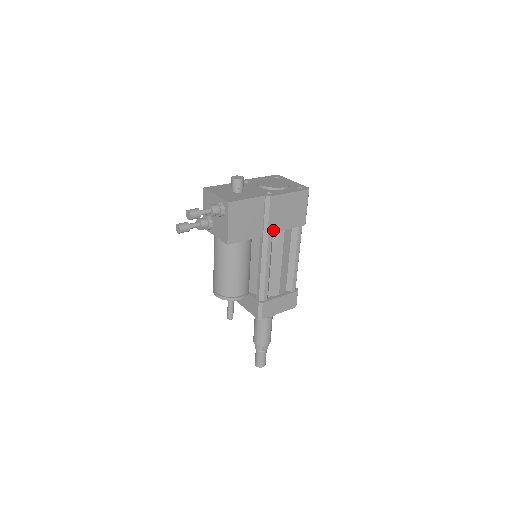
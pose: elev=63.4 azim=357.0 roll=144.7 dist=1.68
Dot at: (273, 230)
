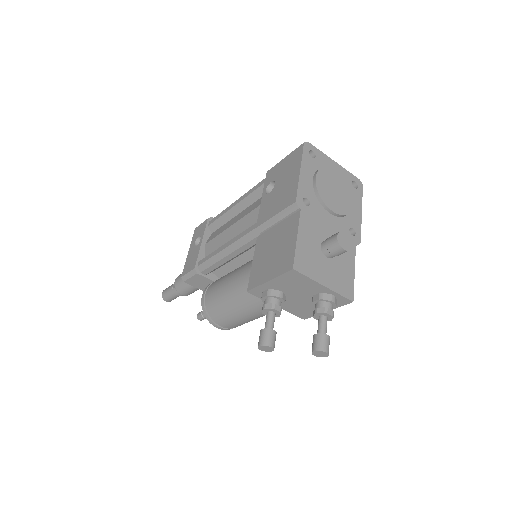
Dot at: occluded
